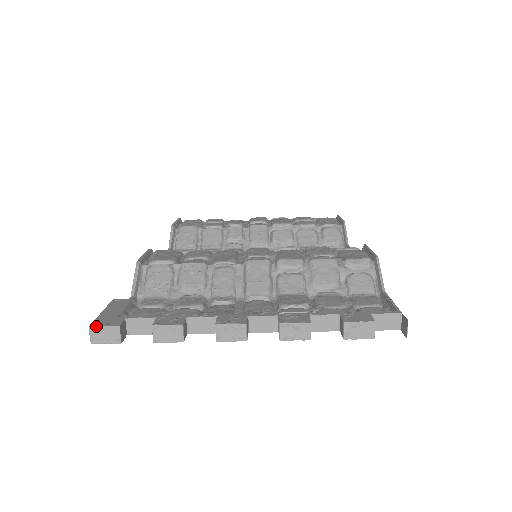
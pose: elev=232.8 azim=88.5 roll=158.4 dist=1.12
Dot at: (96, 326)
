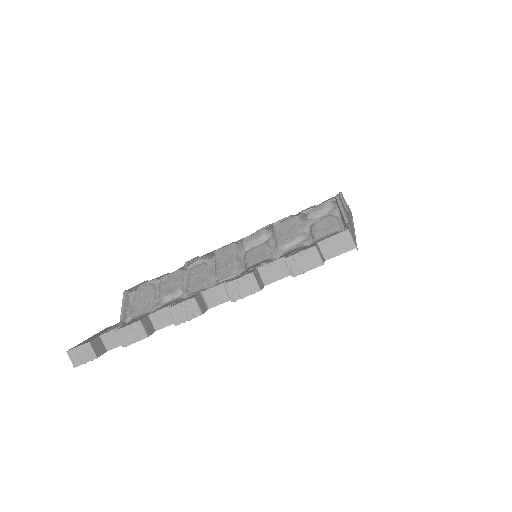
Dot at: (71, 349)
